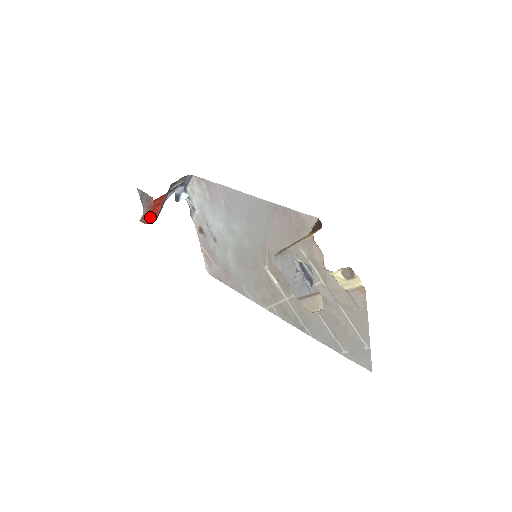
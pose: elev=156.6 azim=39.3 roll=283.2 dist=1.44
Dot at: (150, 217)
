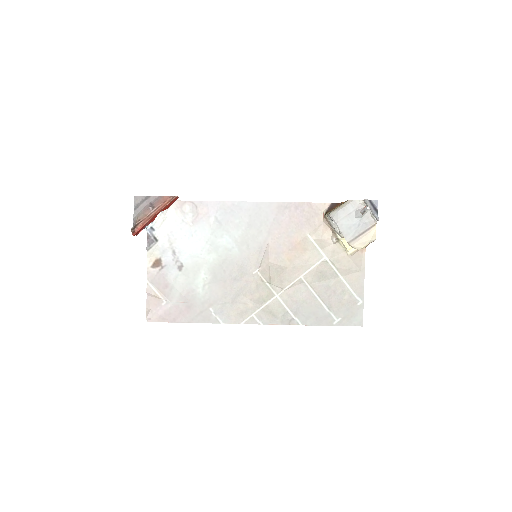
Dot at: (143, 226)
